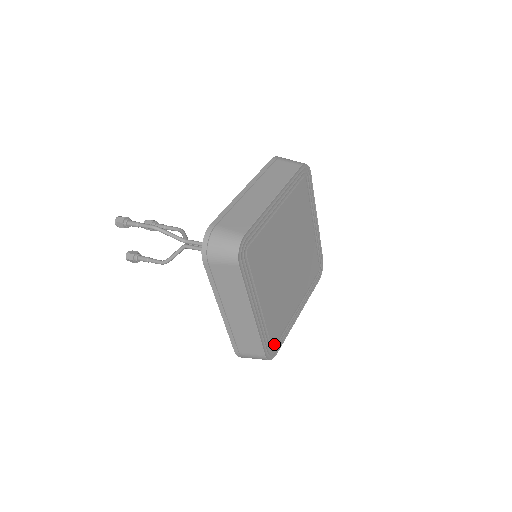
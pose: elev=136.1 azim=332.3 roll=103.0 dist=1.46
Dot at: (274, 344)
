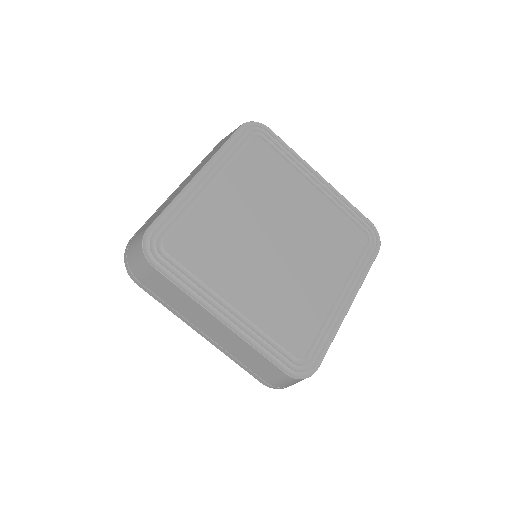
Dot at: (302, 355)
